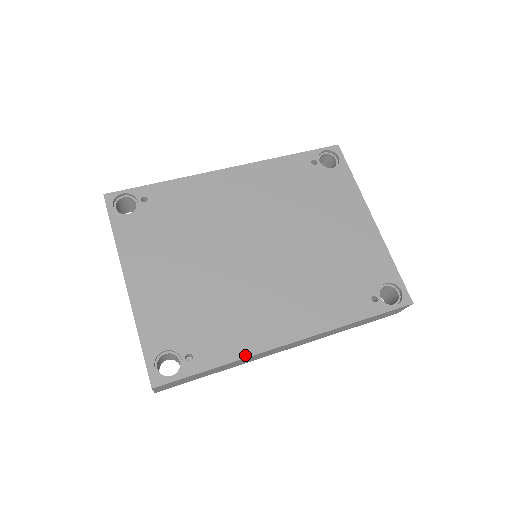
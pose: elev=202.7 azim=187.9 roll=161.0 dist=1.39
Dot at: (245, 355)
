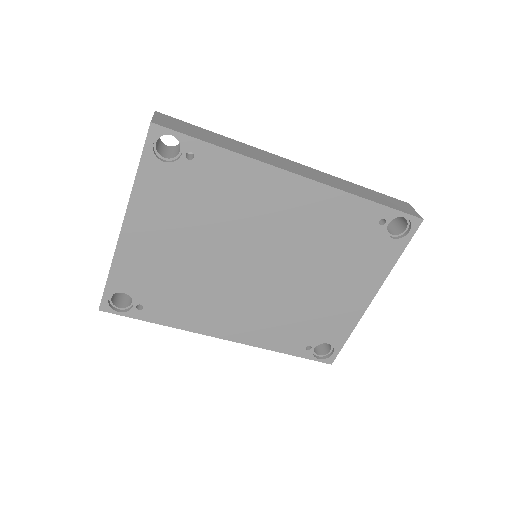
Dot at: (183, 328)
